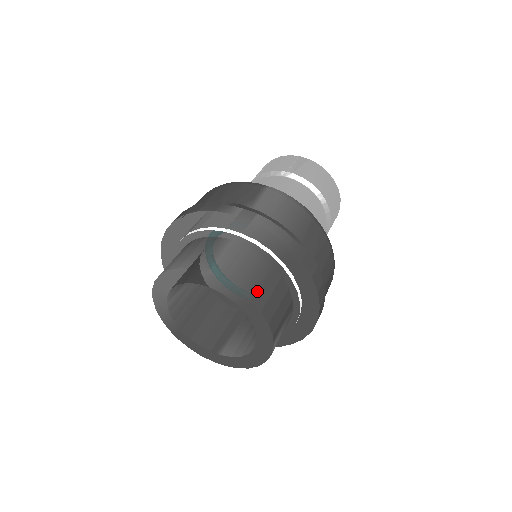
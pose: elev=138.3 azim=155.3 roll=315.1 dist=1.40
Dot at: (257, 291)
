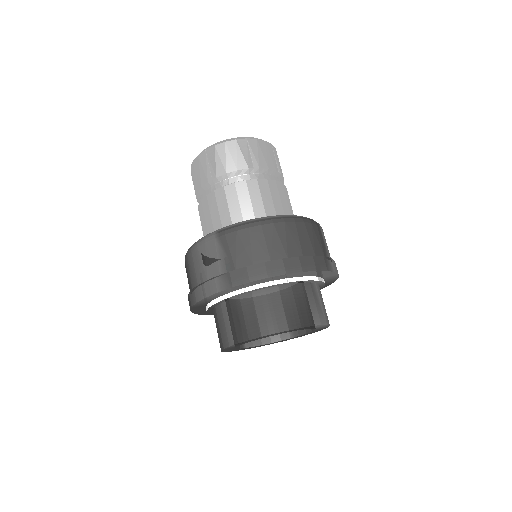
Dot at: occluded
